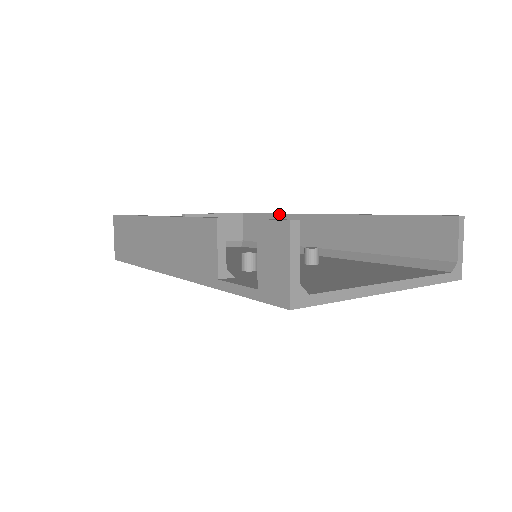
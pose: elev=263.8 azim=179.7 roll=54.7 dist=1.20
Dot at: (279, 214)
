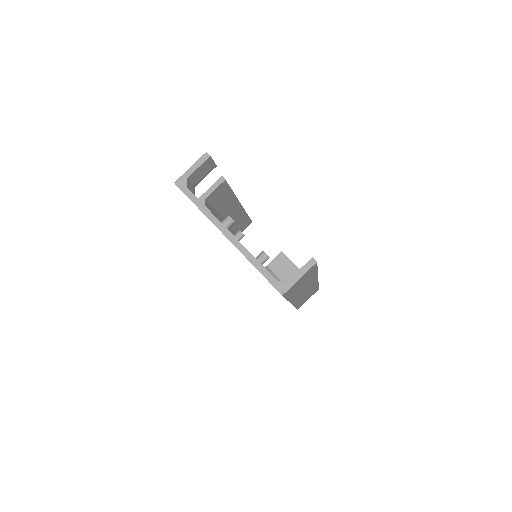
Dot at: occluded
